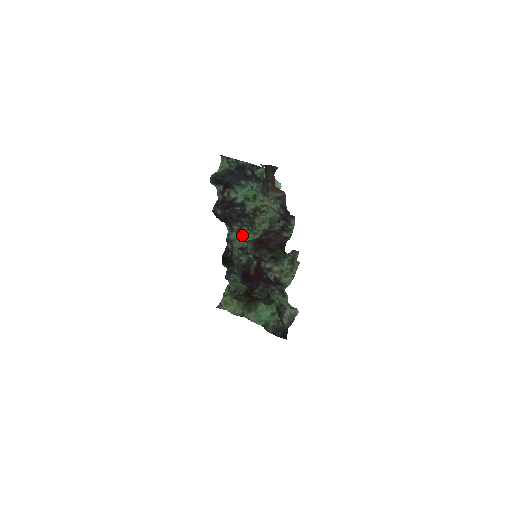
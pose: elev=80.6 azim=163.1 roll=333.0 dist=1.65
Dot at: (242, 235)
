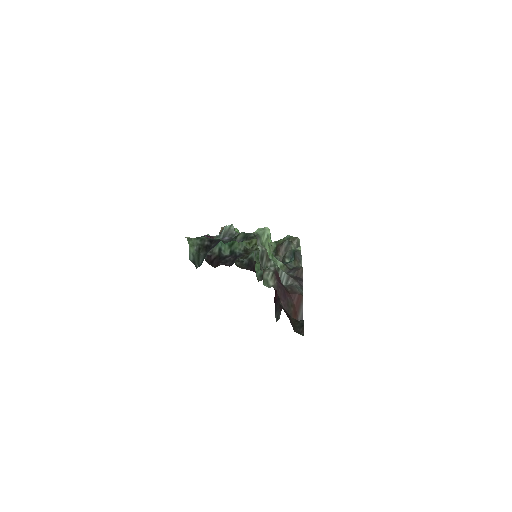
Dot at: occluded
